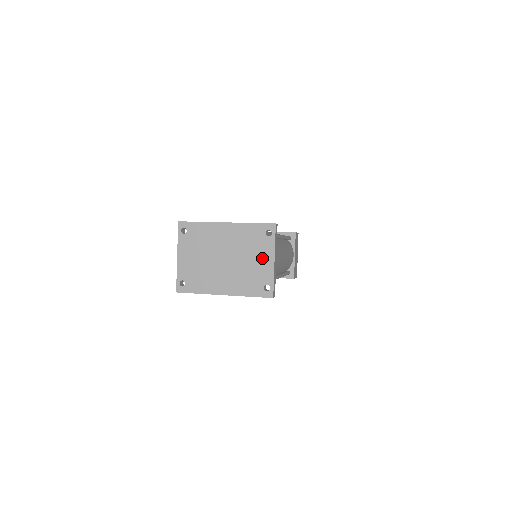
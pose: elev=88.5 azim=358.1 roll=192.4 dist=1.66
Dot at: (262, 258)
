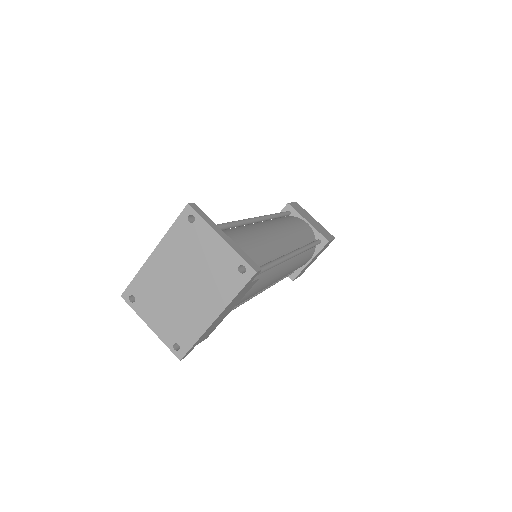
Dot at: (209, 247)
